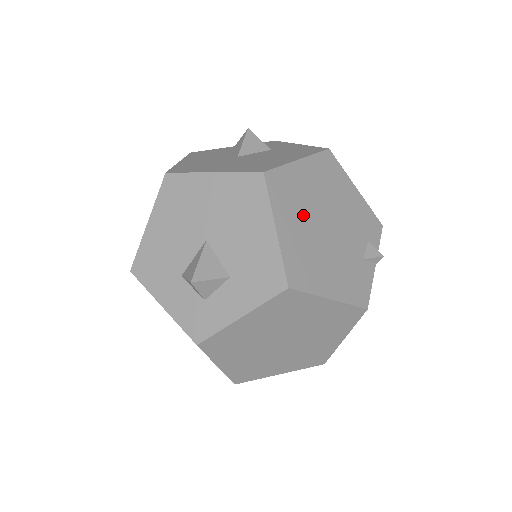
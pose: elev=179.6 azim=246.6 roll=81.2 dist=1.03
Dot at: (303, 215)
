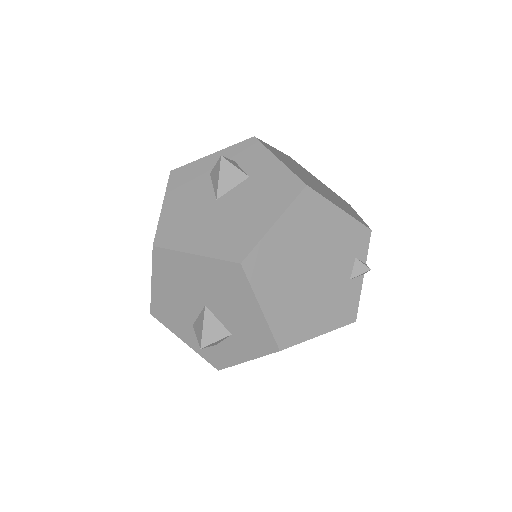
Dot at: (286, 278)
